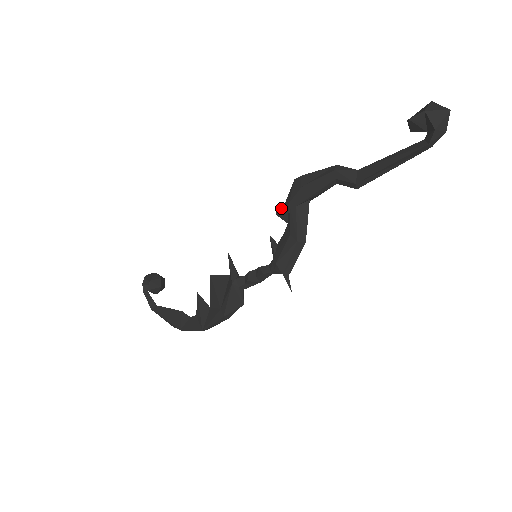
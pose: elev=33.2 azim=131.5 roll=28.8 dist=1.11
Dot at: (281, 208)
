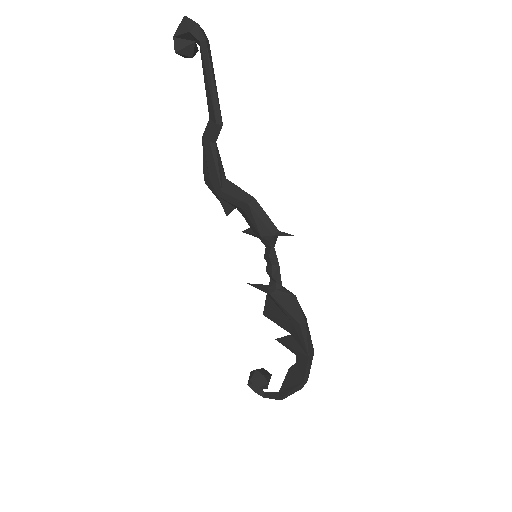
Dot at: occluded
